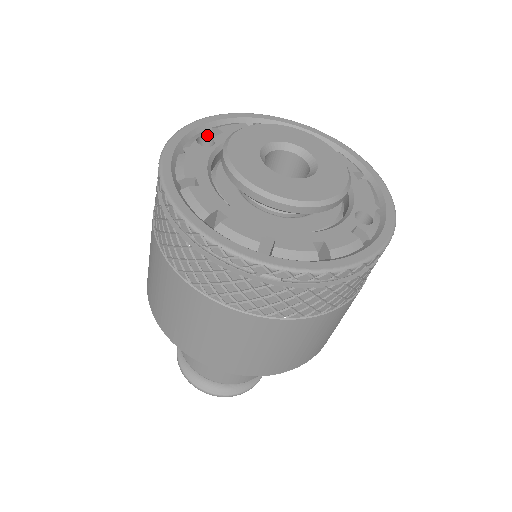
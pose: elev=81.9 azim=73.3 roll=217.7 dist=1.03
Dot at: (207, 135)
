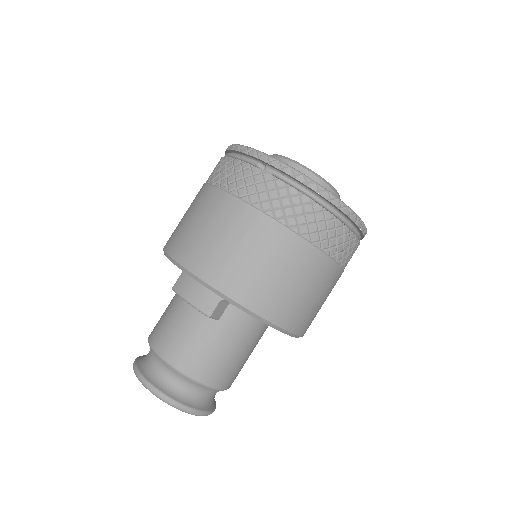
Dot at: occluded
